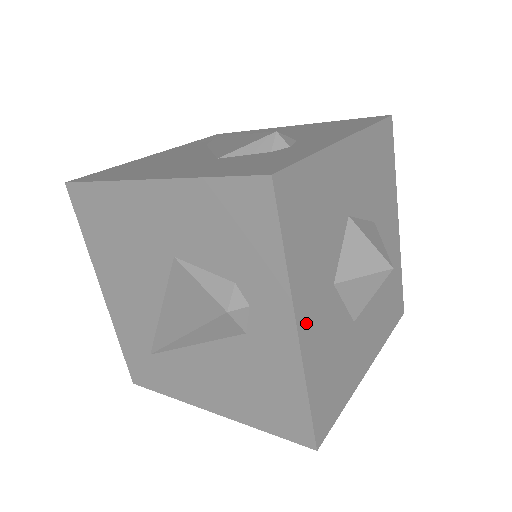
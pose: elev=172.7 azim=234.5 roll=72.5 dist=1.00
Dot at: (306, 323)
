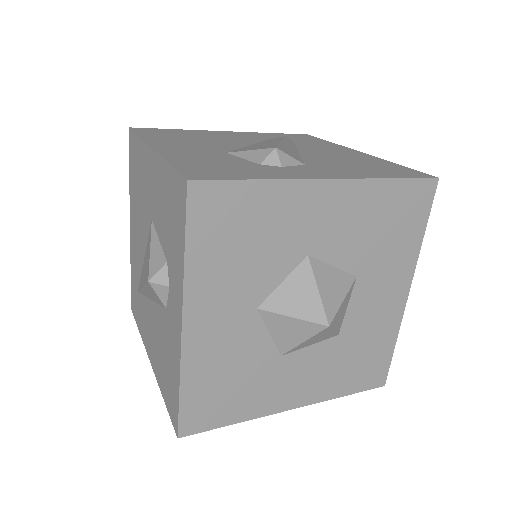
Dot at: (198, 325)
